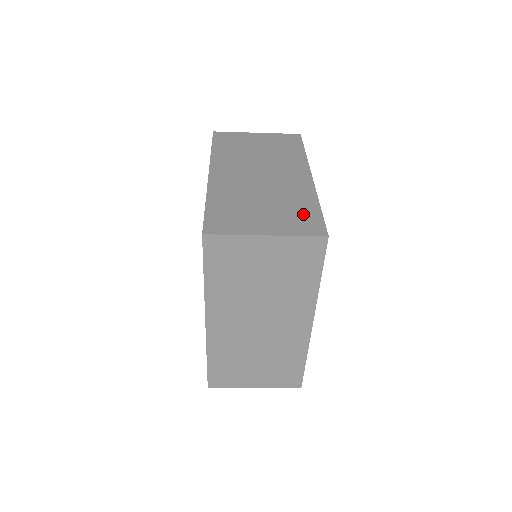
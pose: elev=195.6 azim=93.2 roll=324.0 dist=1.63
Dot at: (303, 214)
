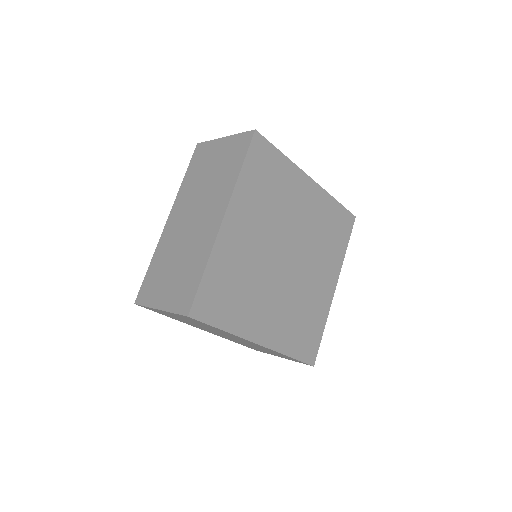
Dot at: (189, 283)
